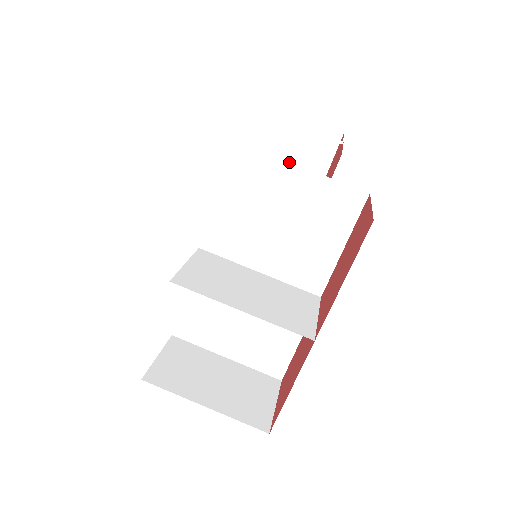
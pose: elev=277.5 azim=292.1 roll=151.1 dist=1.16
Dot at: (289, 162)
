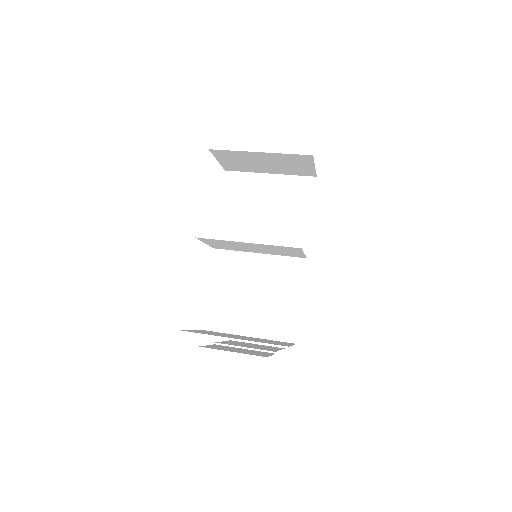
Dot at: (262, 173)
